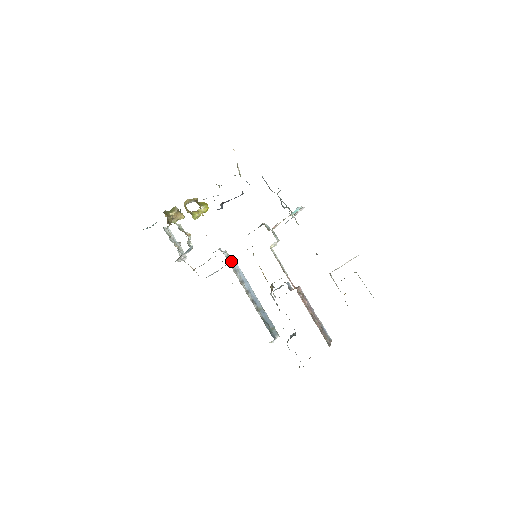
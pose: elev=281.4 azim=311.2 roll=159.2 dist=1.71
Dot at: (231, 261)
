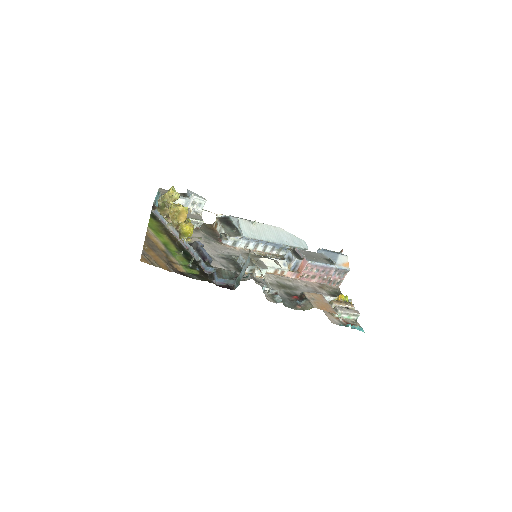
Dot at: (239, 242)
